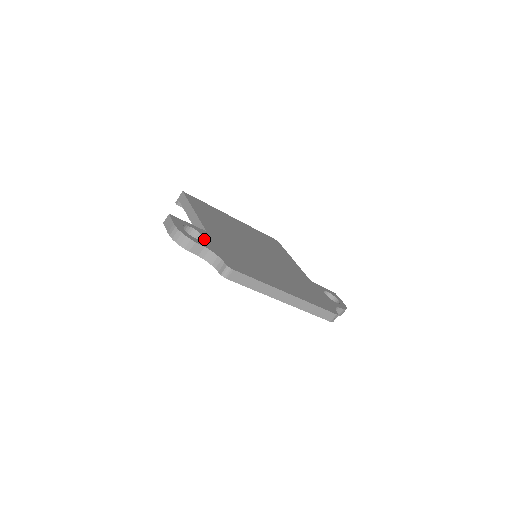
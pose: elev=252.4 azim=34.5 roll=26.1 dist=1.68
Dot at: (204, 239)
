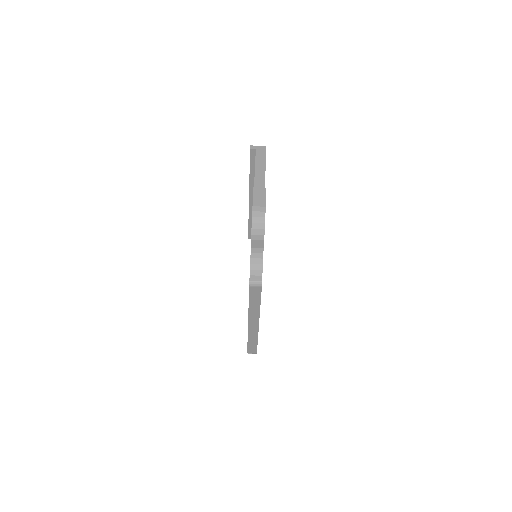
Dot at: occluded
